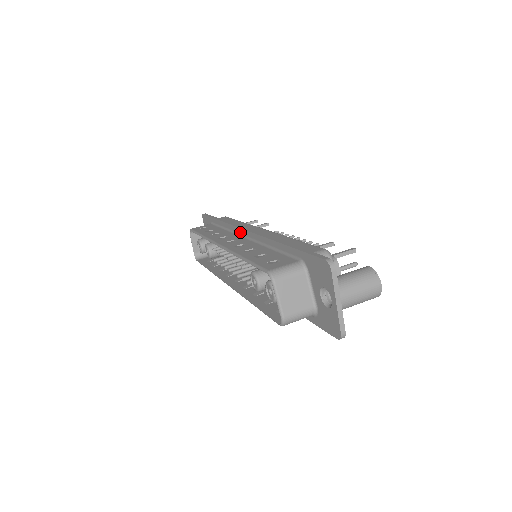
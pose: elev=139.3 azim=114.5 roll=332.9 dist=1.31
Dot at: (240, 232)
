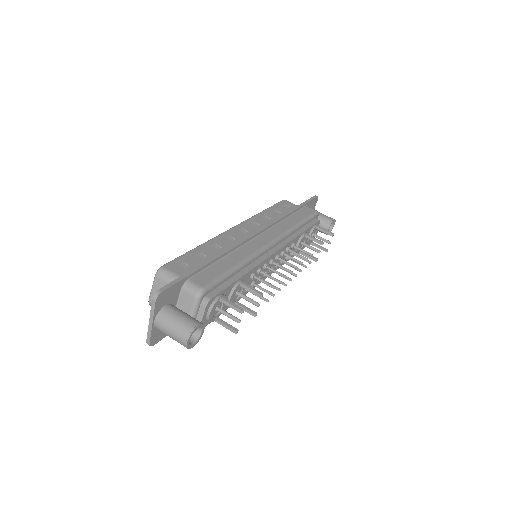
Dot at: occluded
